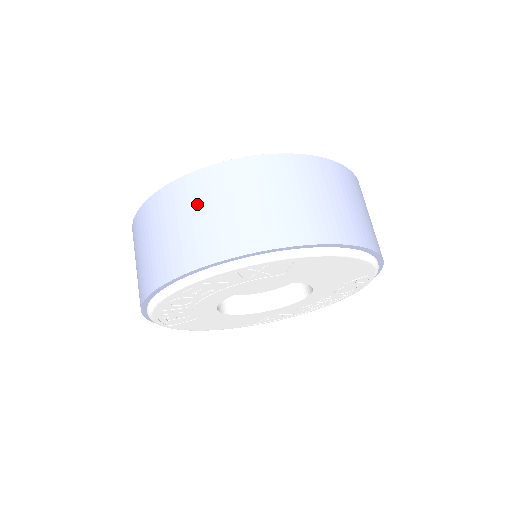
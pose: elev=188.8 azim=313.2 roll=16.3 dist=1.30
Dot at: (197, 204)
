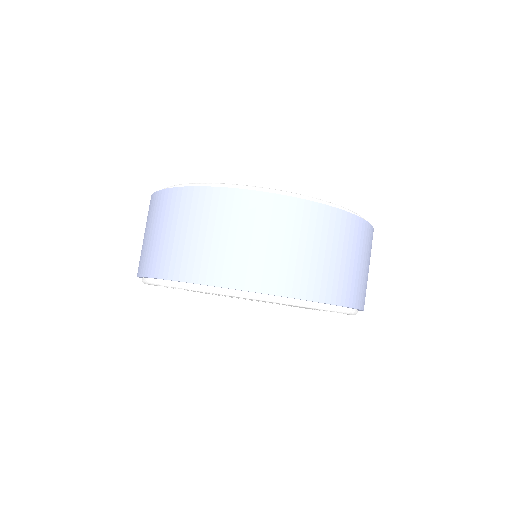
Dot at: (160, 220)
